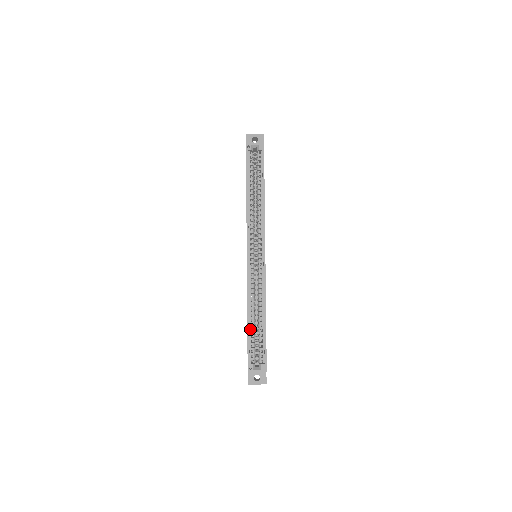
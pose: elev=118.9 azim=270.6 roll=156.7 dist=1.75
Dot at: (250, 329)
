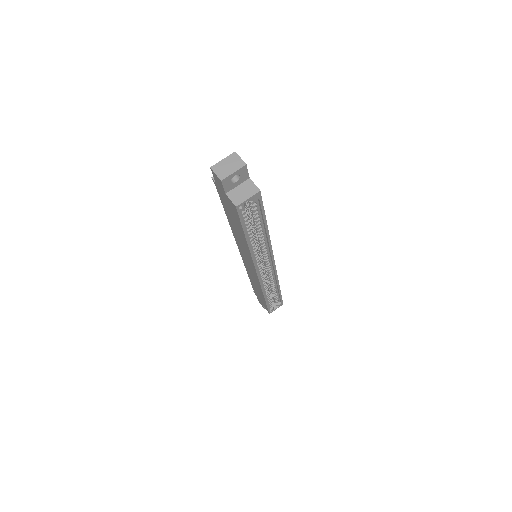
Dot at: (267, 299)
